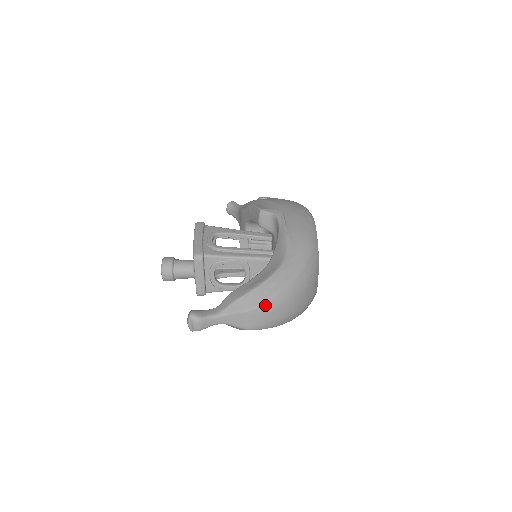
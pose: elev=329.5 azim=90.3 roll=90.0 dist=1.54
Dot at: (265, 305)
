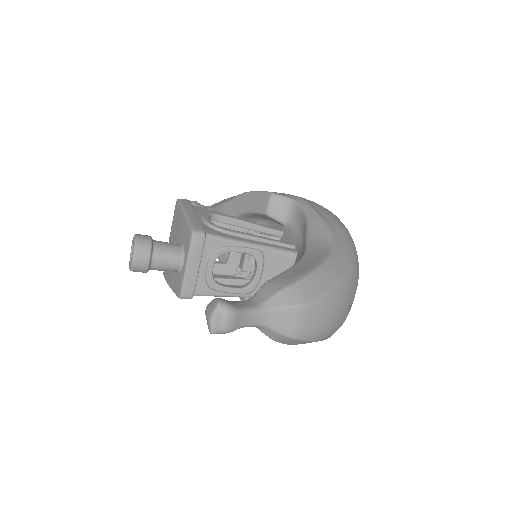
Dot at: (324, 300)
